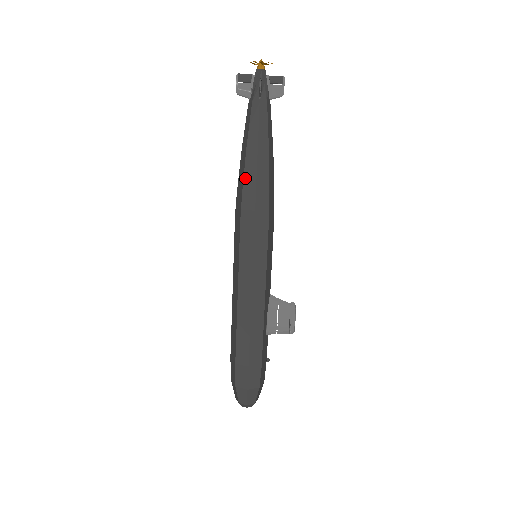
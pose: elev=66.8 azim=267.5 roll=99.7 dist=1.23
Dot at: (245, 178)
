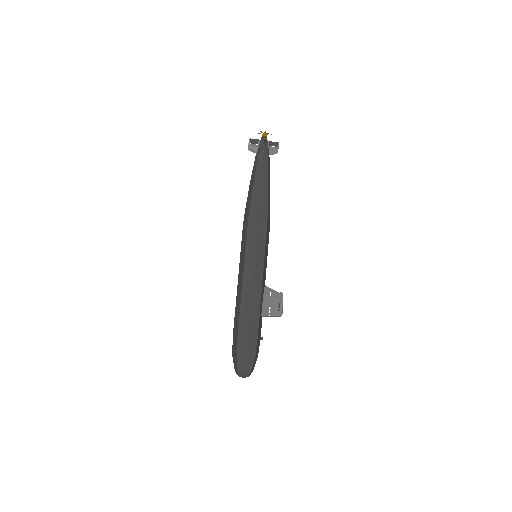
Dot at: (252, 199)
